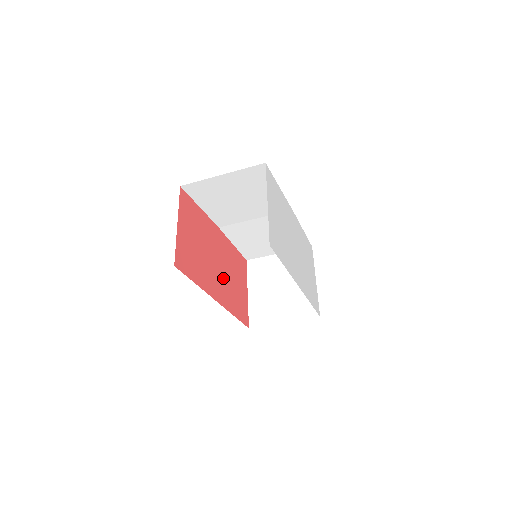
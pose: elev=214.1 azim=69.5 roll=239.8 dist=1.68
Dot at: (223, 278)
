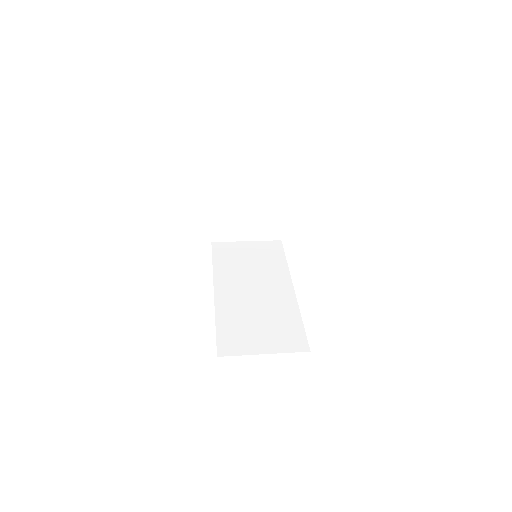
Dot at: occluded
